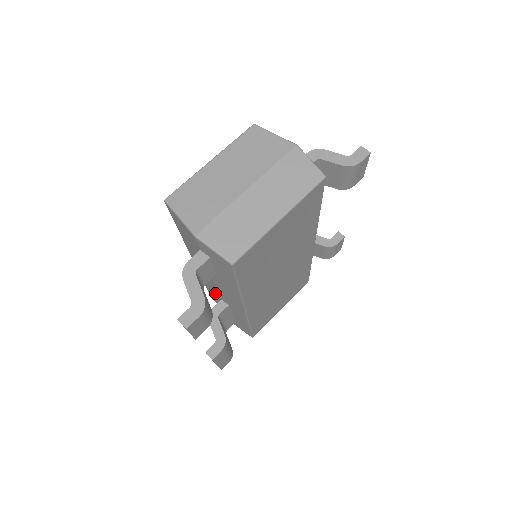
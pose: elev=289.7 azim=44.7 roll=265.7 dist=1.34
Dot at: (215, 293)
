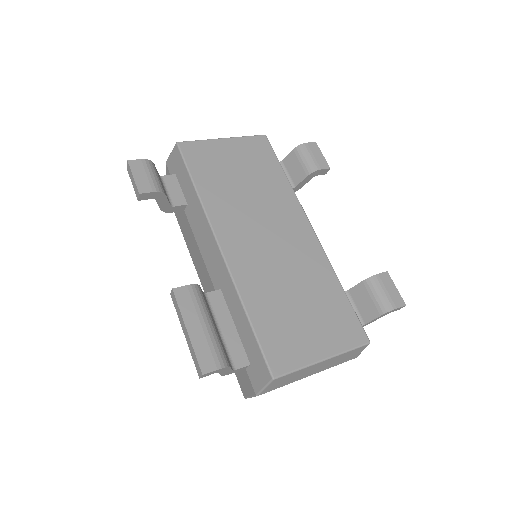
Dot at: occluded
